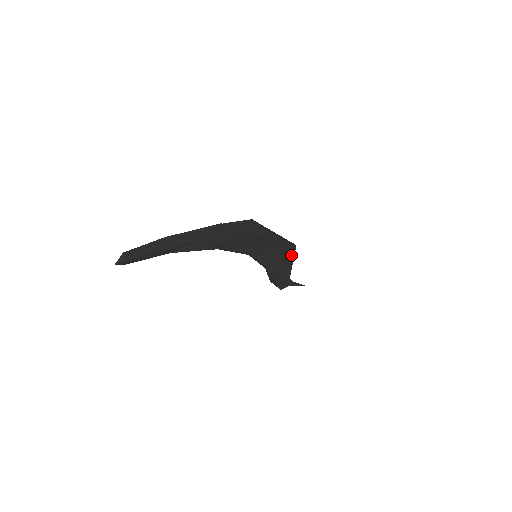
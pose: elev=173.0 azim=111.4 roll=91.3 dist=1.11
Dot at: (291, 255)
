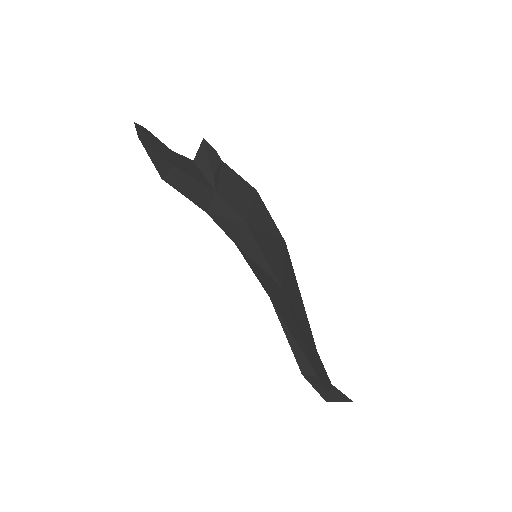
Dot at: (290, 266)
